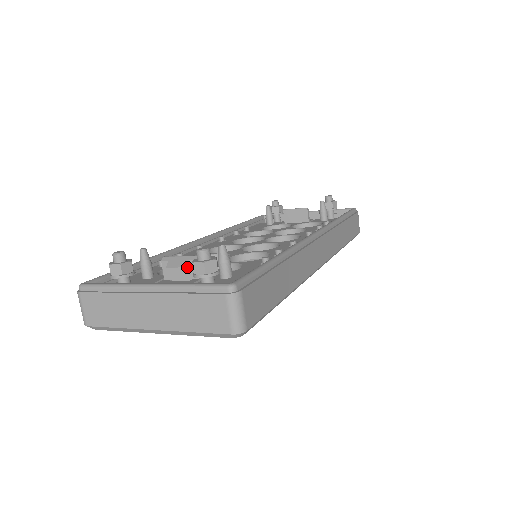
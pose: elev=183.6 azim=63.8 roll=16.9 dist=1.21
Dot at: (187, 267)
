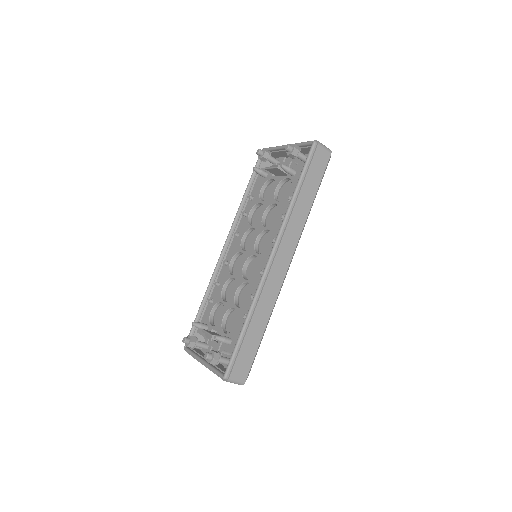
Dot at: occluded
